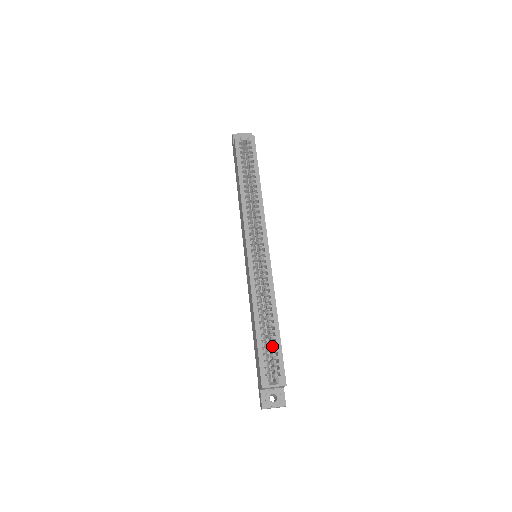
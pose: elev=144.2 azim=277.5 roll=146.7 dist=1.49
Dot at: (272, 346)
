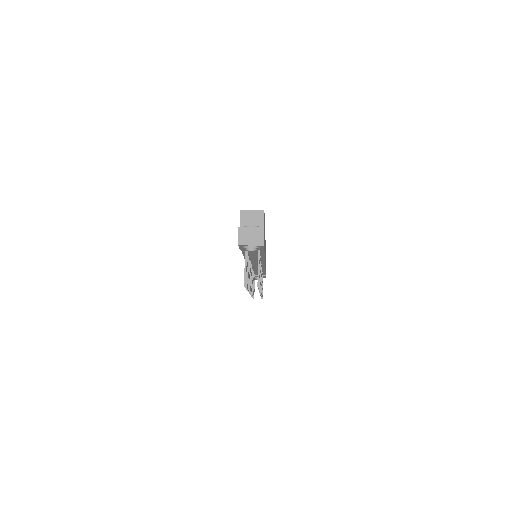
Dot at: occluded
